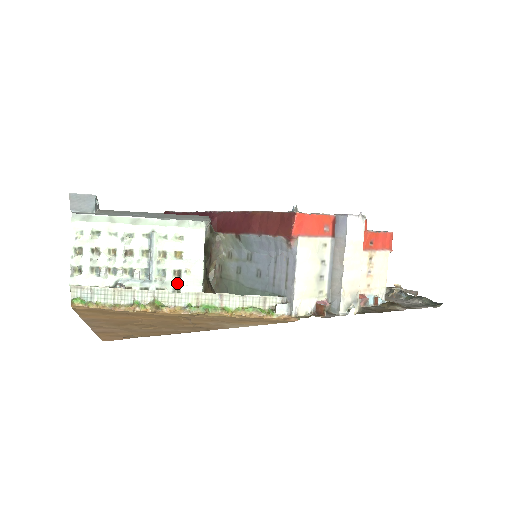
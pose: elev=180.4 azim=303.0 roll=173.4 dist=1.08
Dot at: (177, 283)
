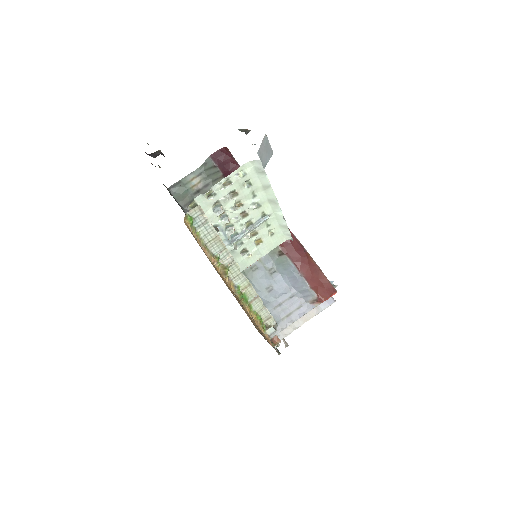
Dot at: (237, 257)
